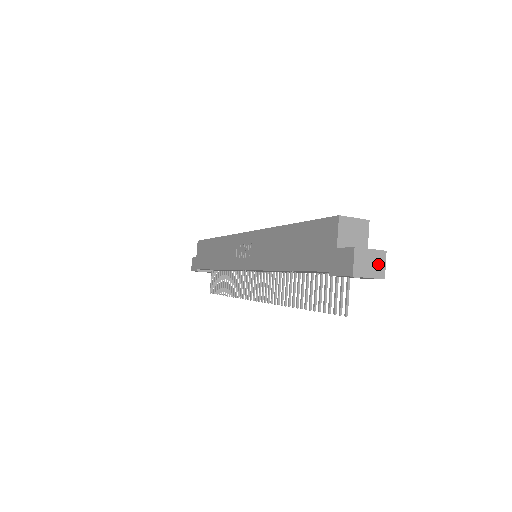
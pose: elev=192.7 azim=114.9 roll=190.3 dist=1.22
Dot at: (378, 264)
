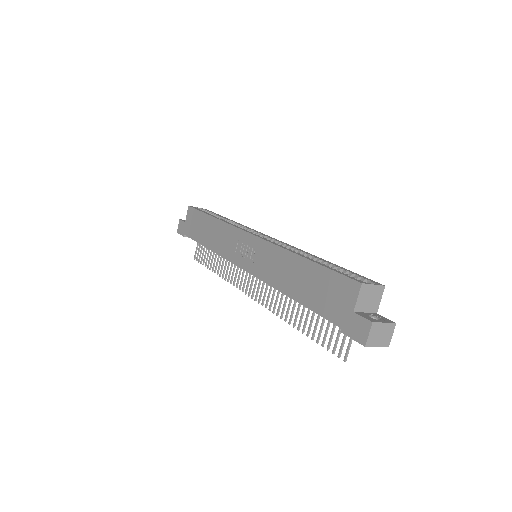
Dot at: (387, 335)
